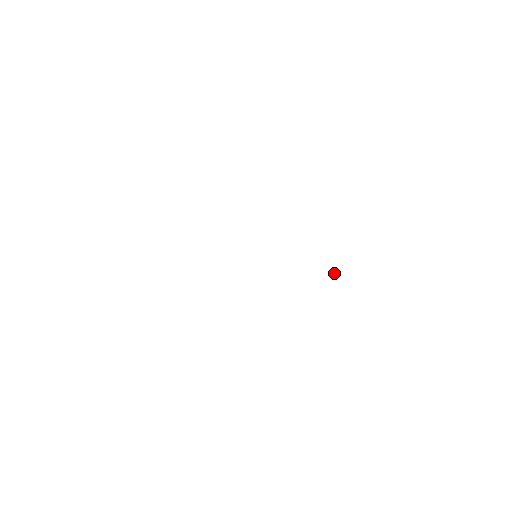
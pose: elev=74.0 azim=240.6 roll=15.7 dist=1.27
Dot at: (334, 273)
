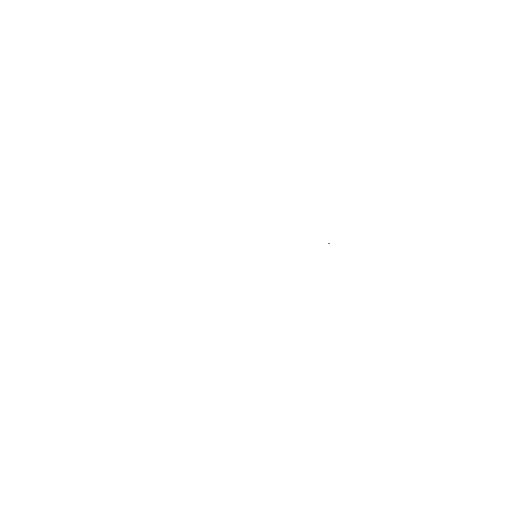
Dot at: occluded
